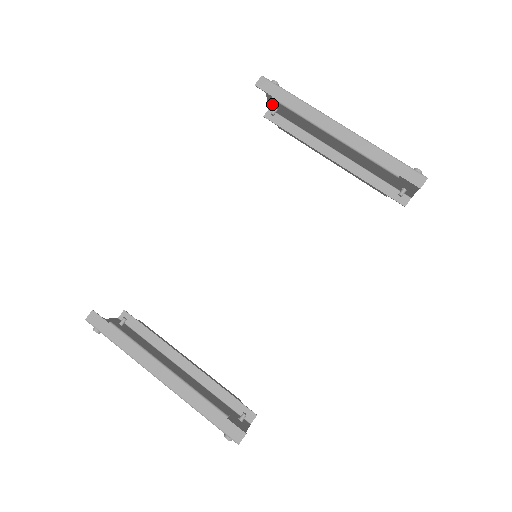
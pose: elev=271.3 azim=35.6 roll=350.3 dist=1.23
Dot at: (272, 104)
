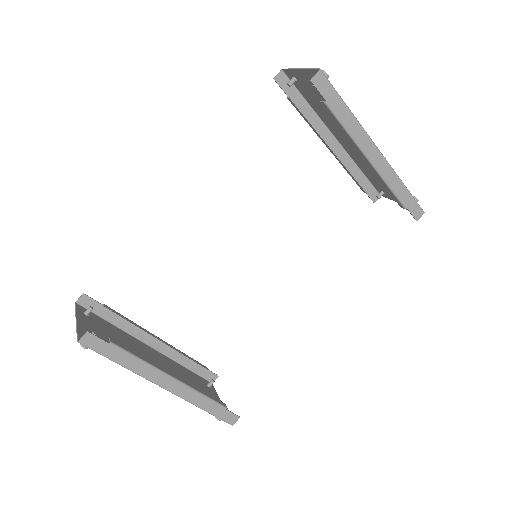
Dot at: (294, 74)
